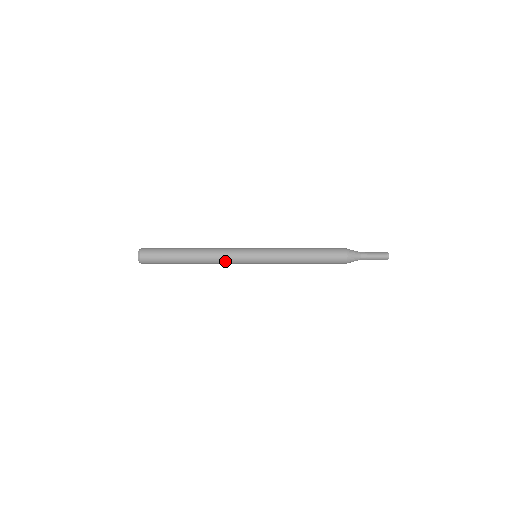
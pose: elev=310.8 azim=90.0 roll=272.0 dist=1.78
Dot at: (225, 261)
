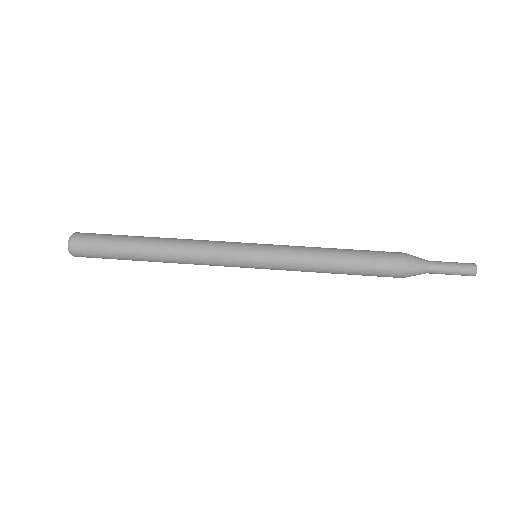
Dot at: occluded
